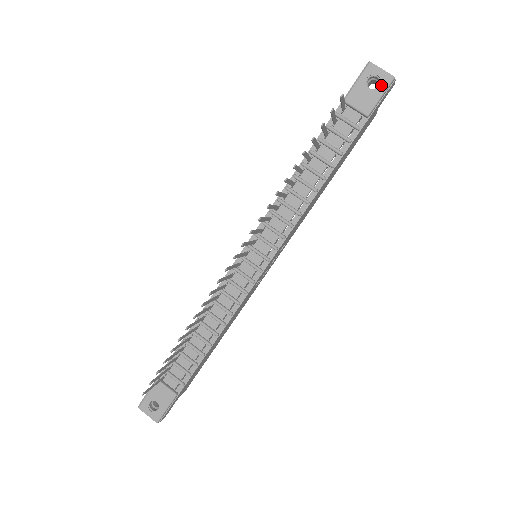
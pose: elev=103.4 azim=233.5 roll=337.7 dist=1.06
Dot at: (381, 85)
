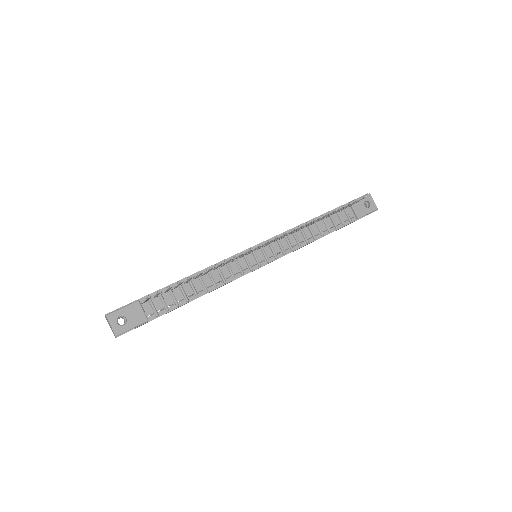
Dot at: (371, 208)
